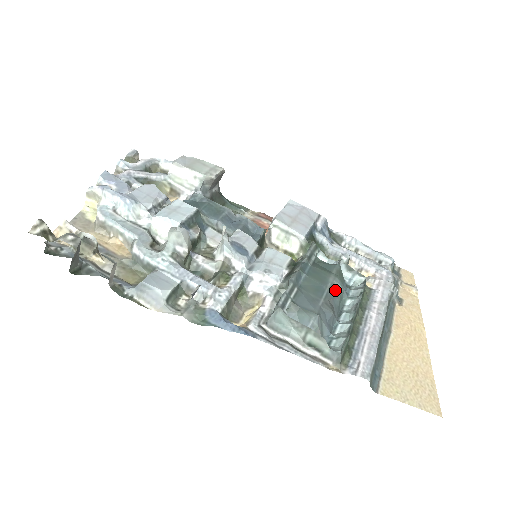
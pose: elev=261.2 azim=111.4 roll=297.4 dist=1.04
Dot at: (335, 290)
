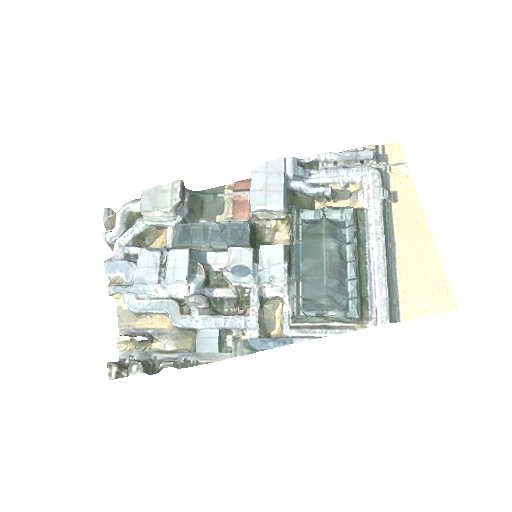
Dot at: (332, 253)
